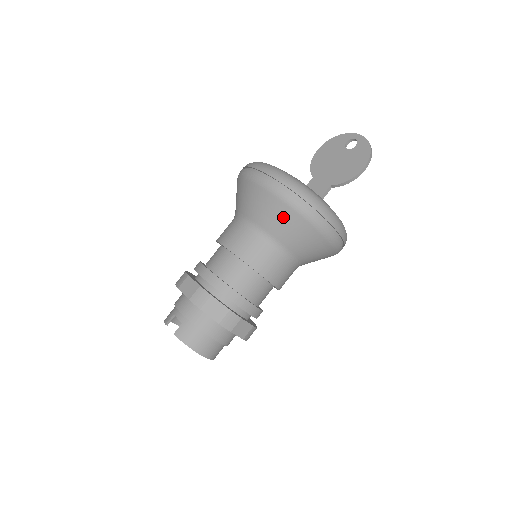
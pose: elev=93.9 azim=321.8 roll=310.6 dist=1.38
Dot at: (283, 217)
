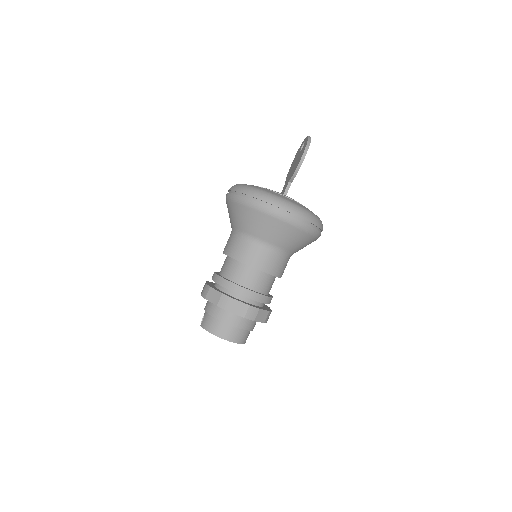
Dot at: (240, 213)
